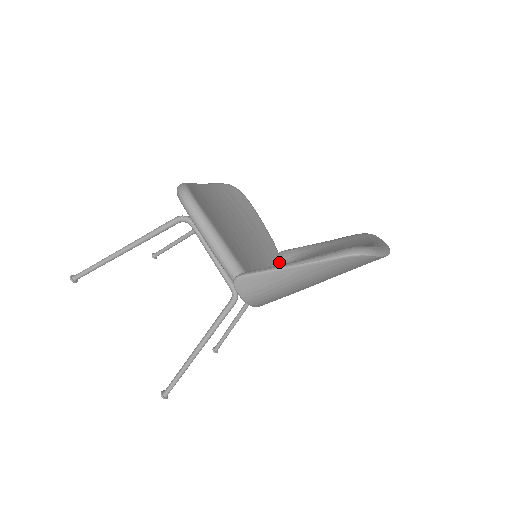
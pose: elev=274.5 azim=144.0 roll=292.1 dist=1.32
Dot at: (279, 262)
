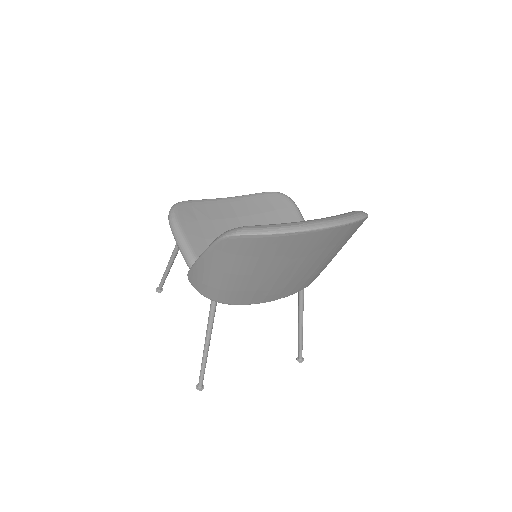
Dot at: occluded
